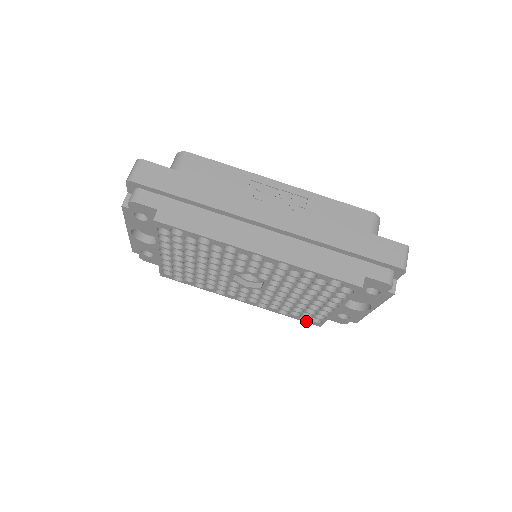
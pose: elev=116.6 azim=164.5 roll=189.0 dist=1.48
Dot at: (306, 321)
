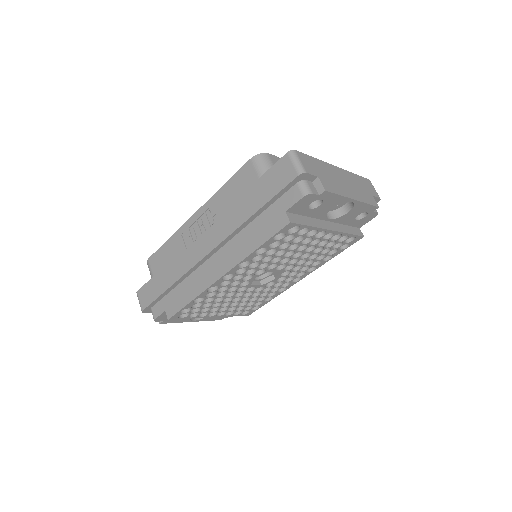
Dot at: (350, 245)
